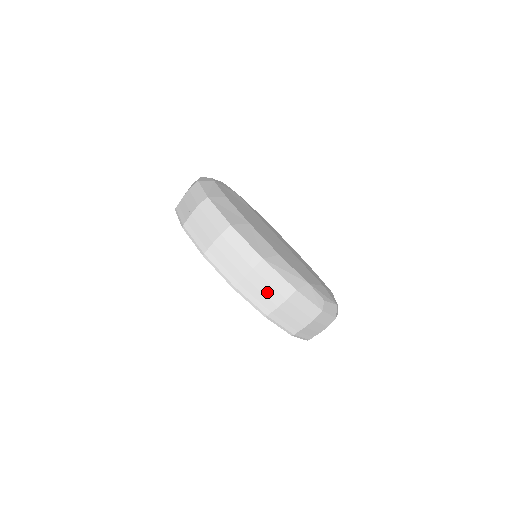
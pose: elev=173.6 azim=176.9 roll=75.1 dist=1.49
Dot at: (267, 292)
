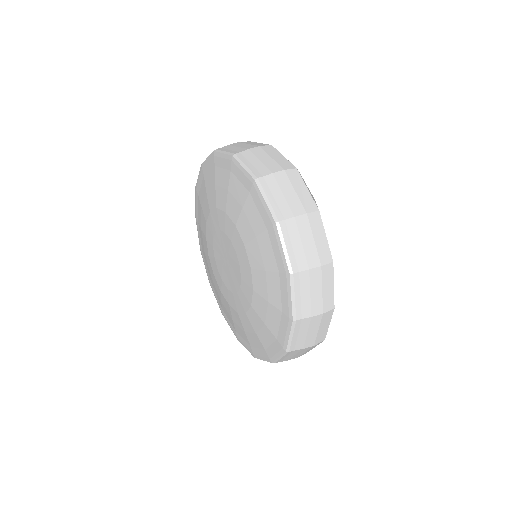
Dot at: (297, 355)
